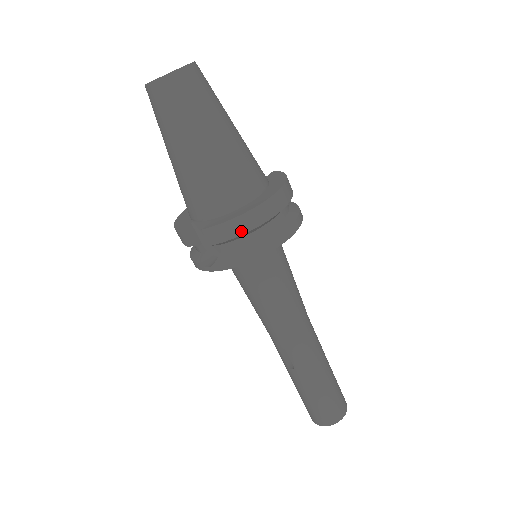
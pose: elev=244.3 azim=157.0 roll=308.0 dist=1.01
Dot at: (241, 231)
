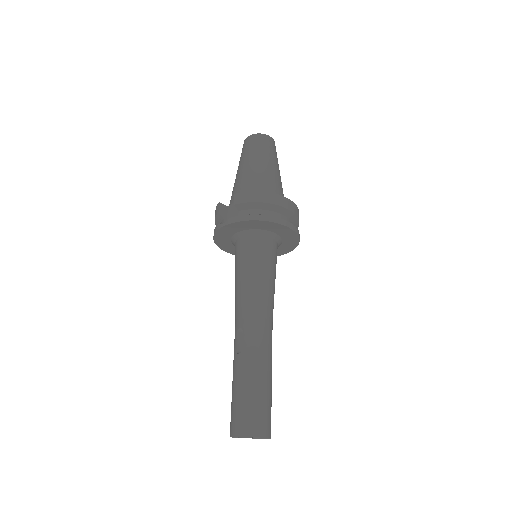
Dot at: (257, 200)
